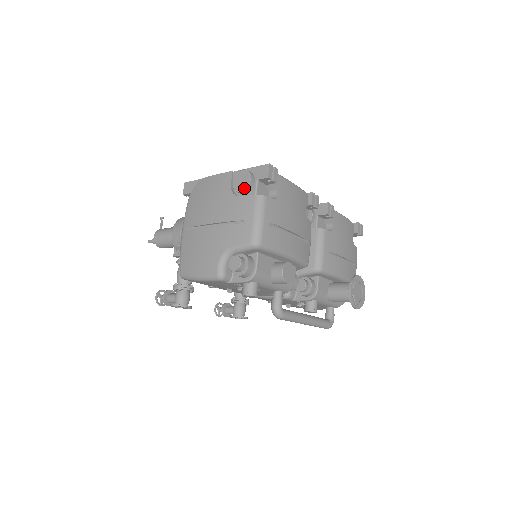
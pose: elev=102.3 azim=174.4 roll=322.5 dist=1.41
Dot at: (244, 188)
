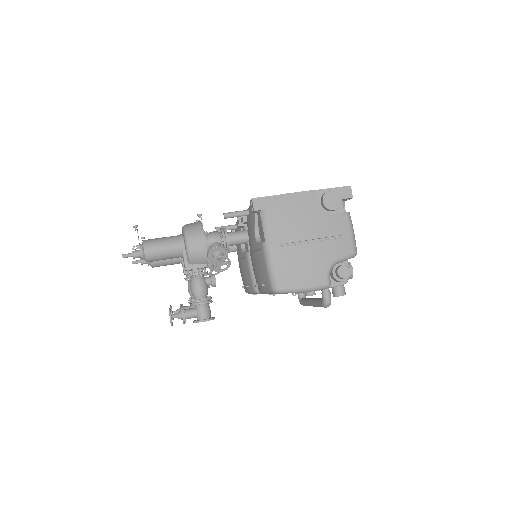
Dot at: (338, 207)
